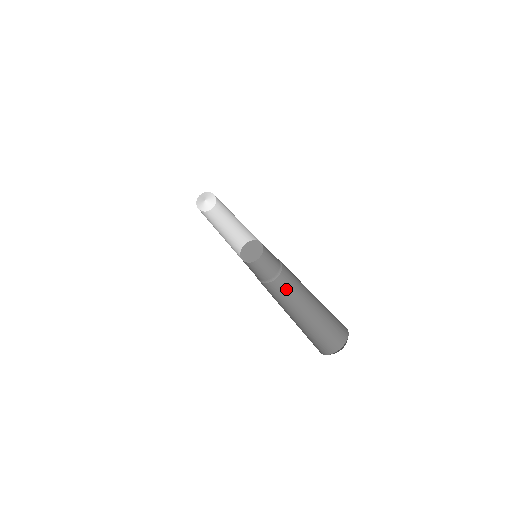
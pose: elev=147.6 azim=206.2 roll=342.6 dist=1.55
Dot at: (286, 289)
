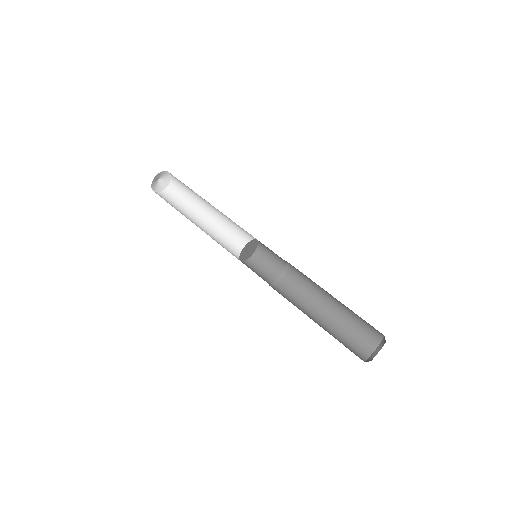
Dot at: (291, 297)
